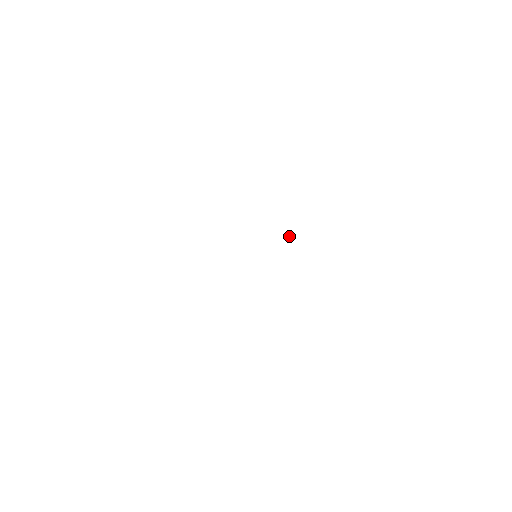
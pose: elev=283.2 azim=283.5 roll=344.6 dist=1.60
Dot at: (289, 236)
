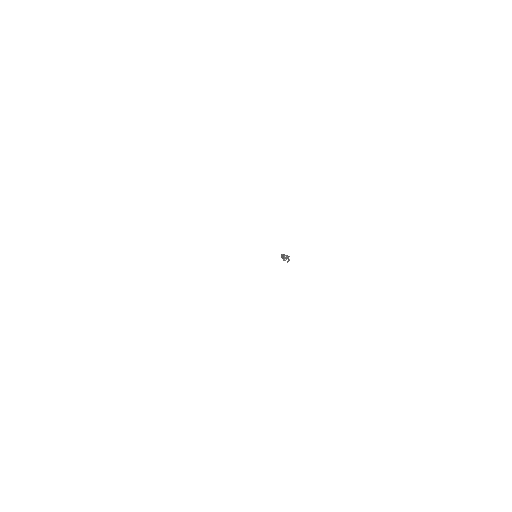
Dot at: (284, 257)
